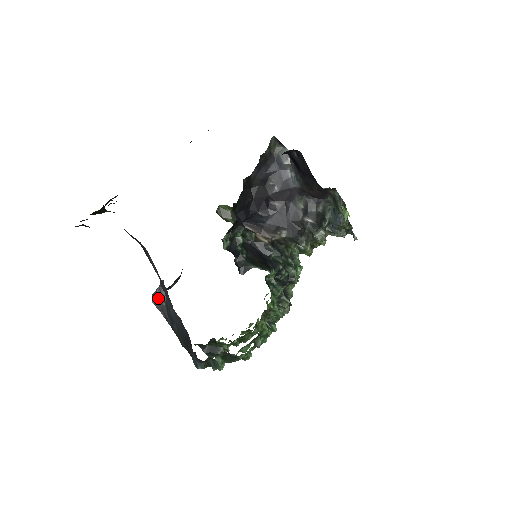
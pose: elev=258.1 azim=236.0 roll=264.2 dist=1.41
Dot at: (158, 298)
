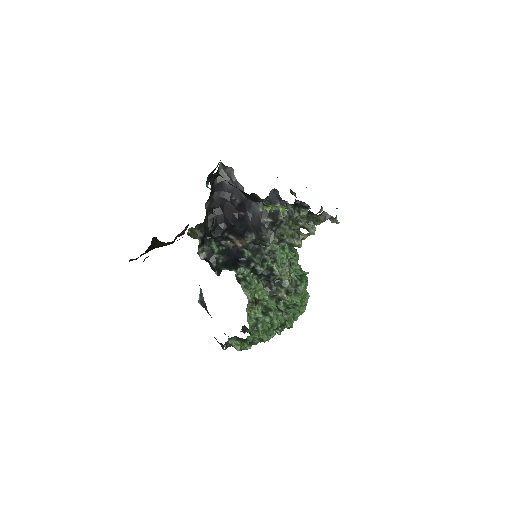
Dot at: (200, 299)
